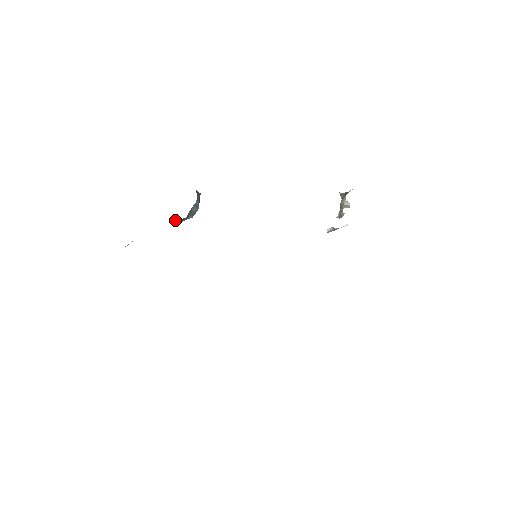
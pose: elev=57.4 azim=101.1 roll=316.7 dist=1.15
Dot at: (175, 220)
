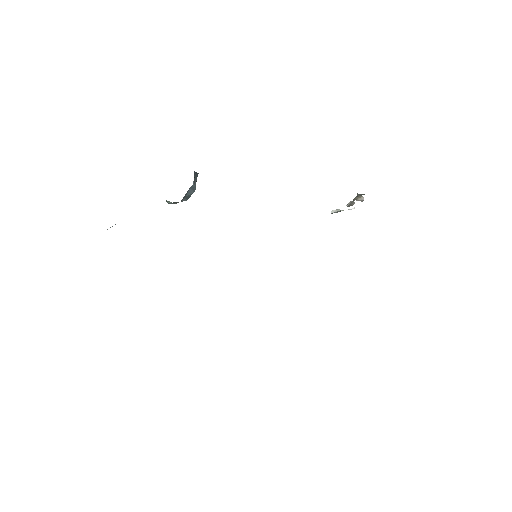
Dot at: (167, 202)
